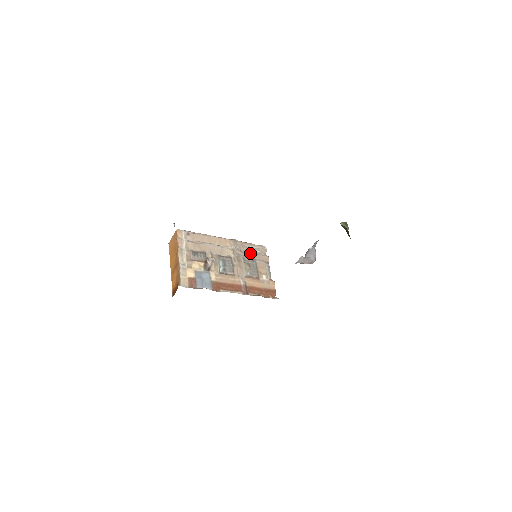
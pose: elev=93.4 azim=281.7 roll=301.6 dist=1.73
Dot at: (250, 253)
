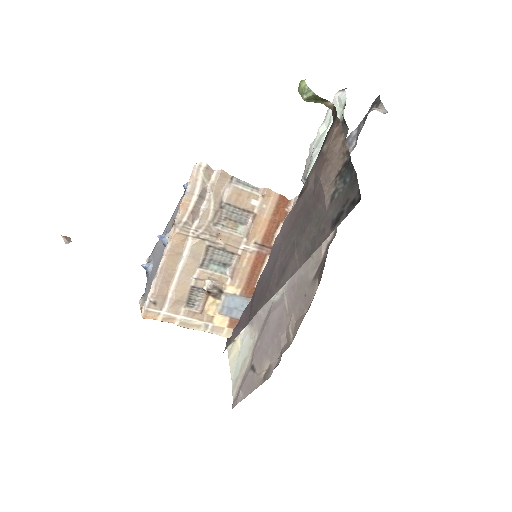
Dot at: (207, 206)
